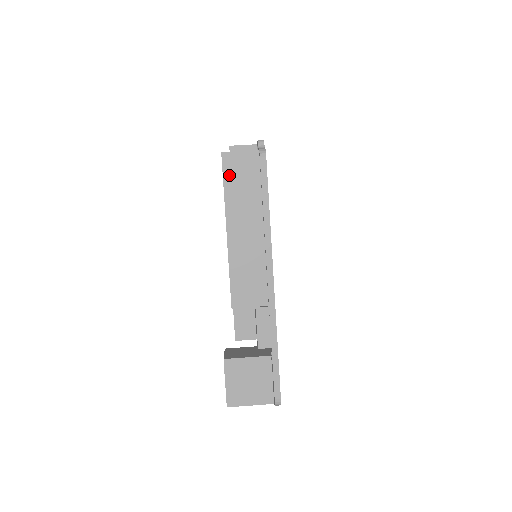
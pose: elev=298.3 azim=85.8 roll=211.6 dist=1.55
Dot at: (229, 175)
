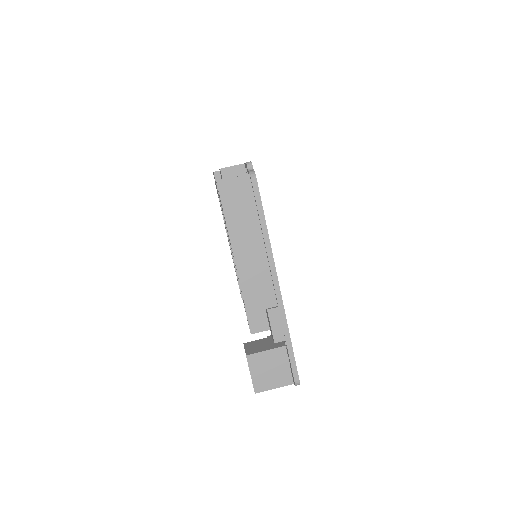
Dot at: (226, 200)
